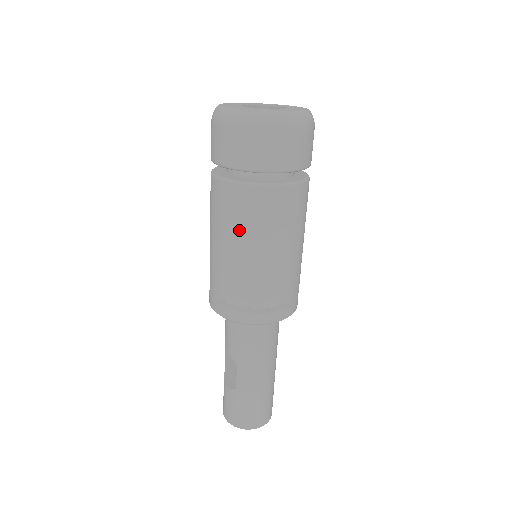
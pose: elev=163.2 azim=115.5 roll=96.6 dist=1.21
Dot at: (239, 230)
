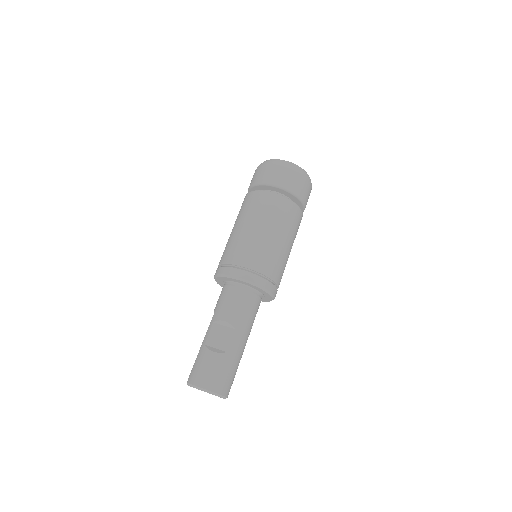
Dot at: (281, 225)
